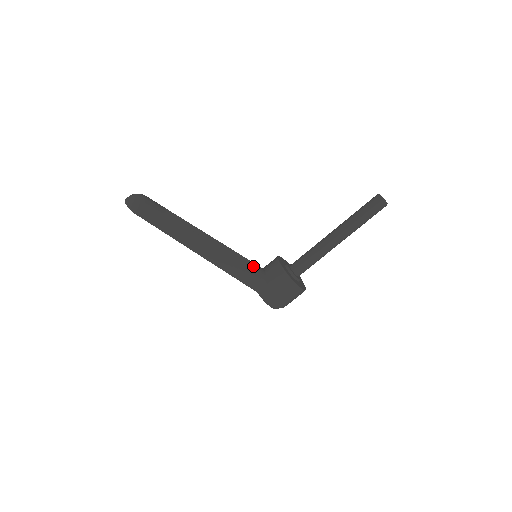
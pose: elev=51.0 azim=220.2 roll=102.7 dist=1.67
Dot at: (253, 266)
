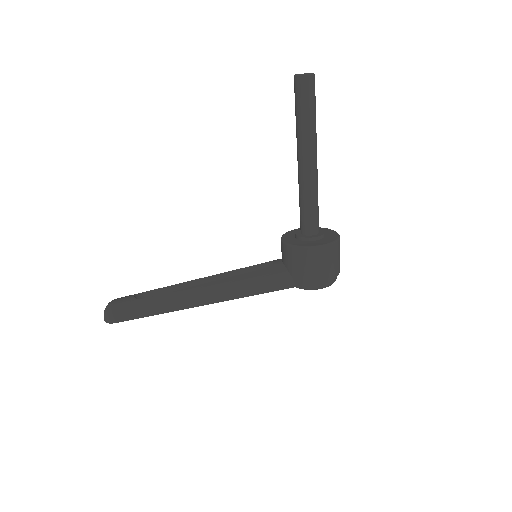
Dot at: (269, 266)
